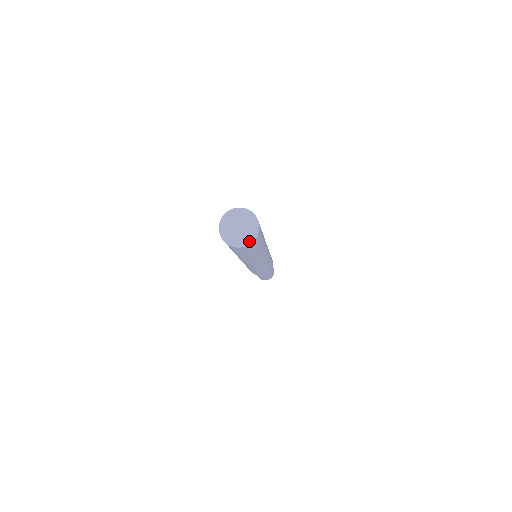
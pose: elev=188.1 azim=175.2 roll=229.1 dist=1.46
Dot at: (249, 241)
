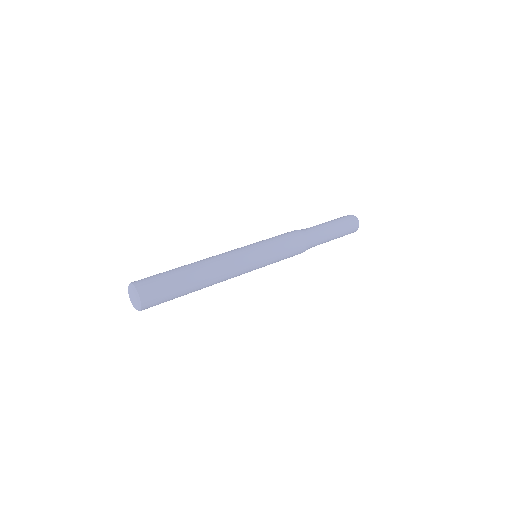
Dot at: (139, 305)
